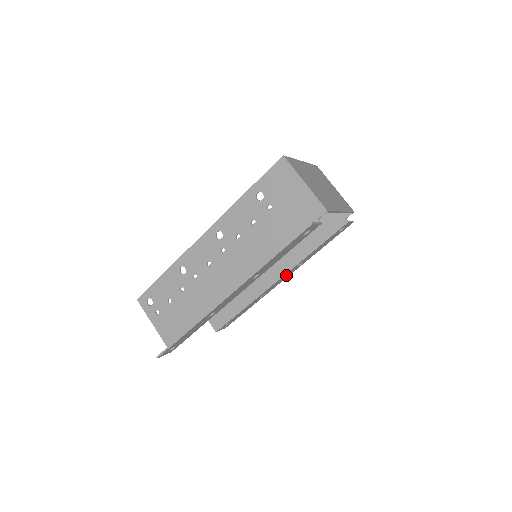
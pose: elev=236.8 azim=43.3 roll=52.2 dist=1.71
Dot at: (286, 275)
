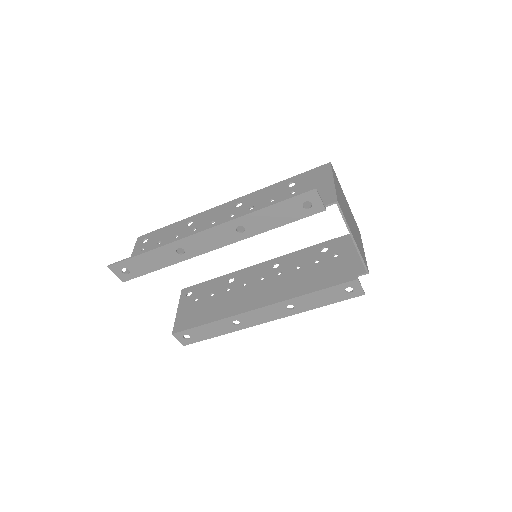
Dot at: (271, 311)
